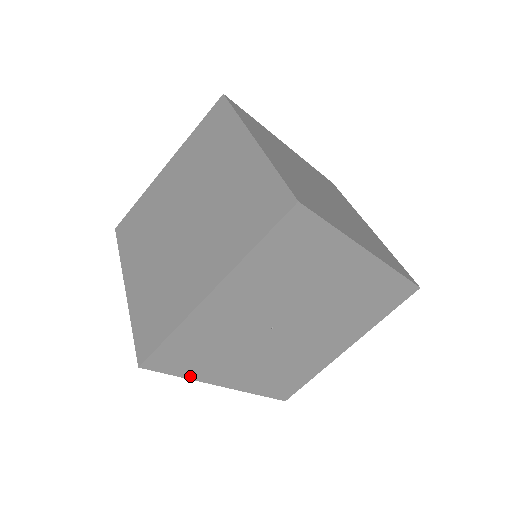
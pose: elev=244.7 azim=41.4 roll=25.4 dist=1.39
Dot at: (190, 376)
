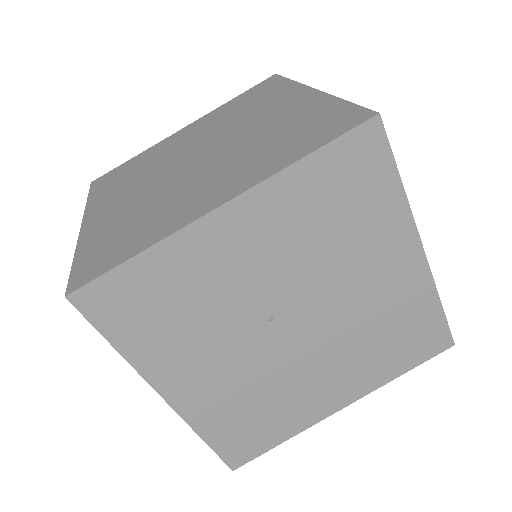
Dot at: (129, 354)
